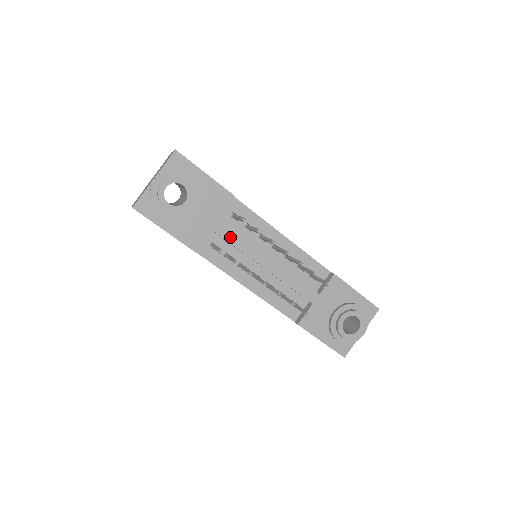
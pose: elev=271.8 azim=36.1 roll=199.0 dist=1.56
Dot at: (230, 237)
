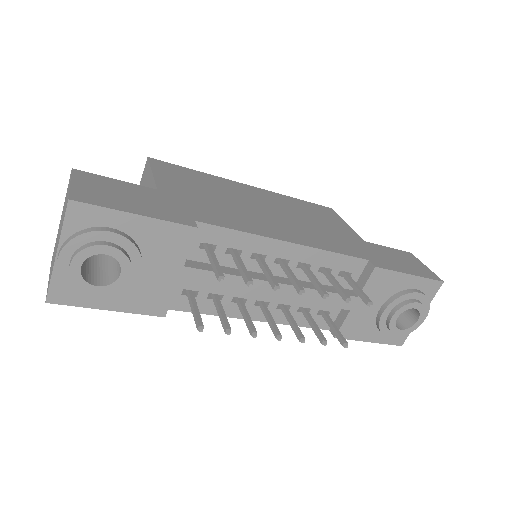
Dot at: (210, 281)
